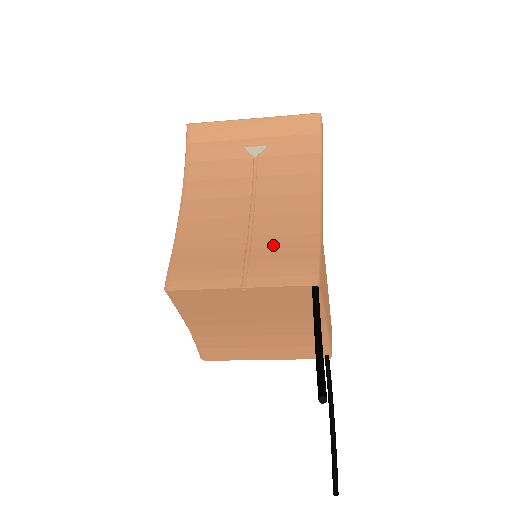
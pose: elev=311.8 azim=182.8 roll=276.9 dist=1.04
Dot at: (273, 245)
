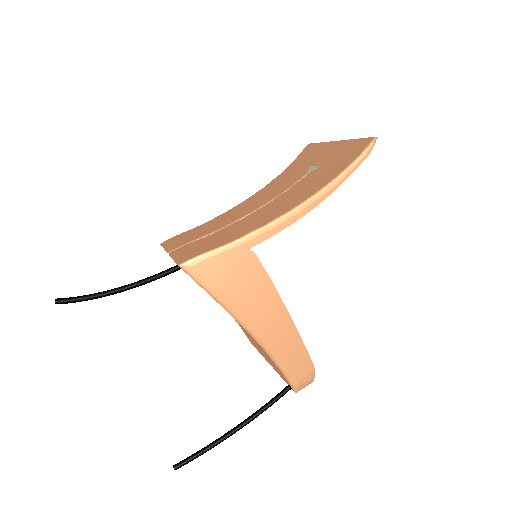
Dot at: (216, 236)
